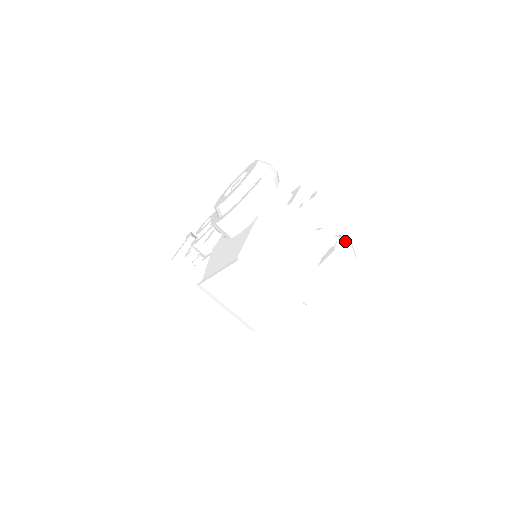
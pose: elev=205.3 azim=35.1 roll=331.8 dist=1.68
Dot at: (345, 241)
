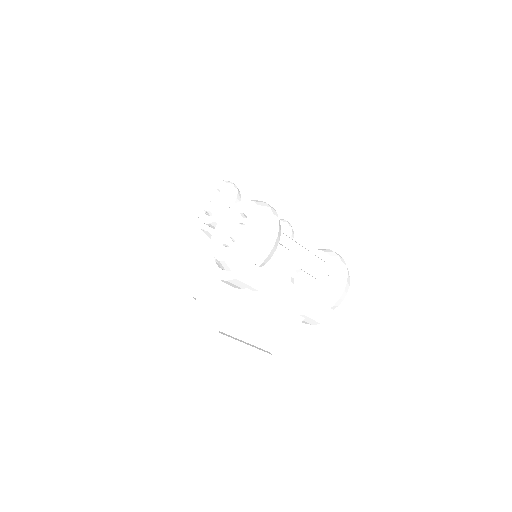
Dot at: (339, 283)
